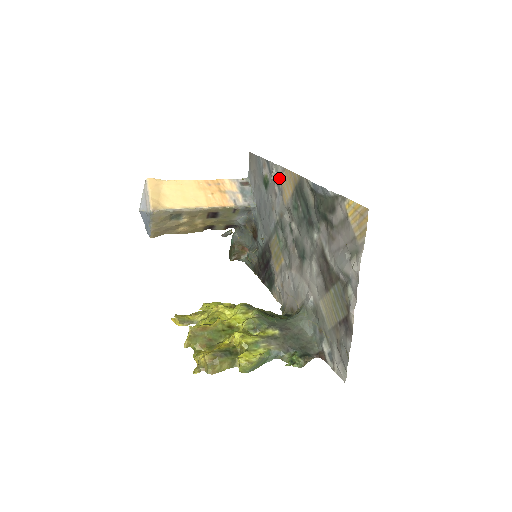
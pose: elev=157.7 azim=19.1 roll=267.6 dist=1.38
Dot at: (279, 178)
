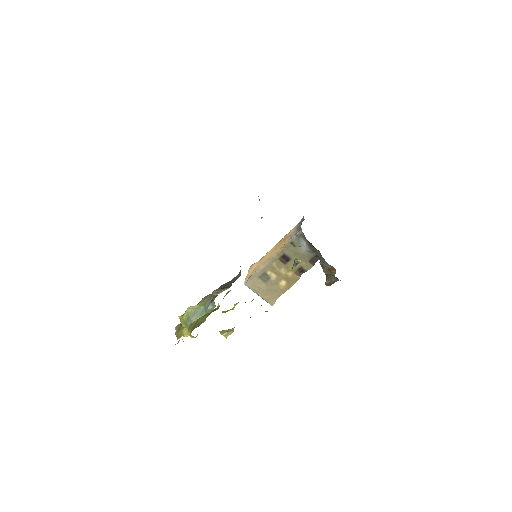
Dot at: occluded
